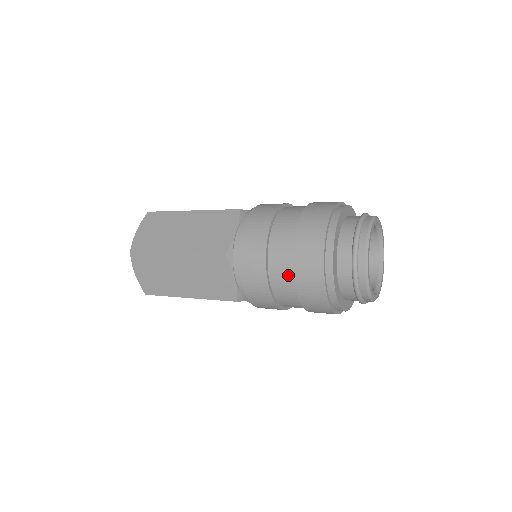
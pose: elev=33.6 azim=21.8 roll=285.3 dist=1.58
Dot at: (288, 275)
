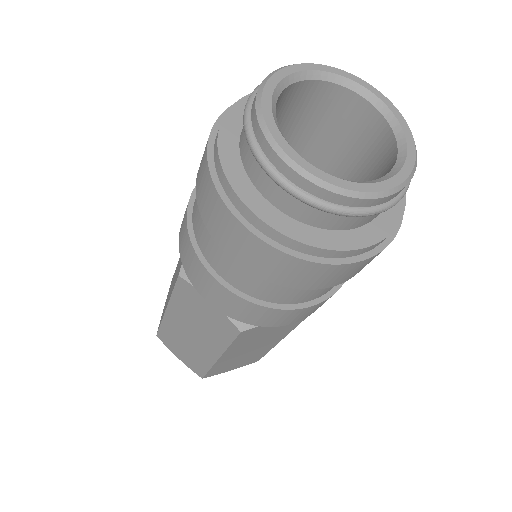
Dot at: (219, 248)
